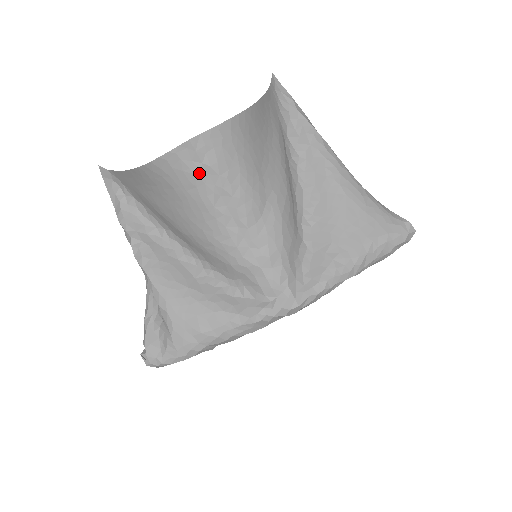
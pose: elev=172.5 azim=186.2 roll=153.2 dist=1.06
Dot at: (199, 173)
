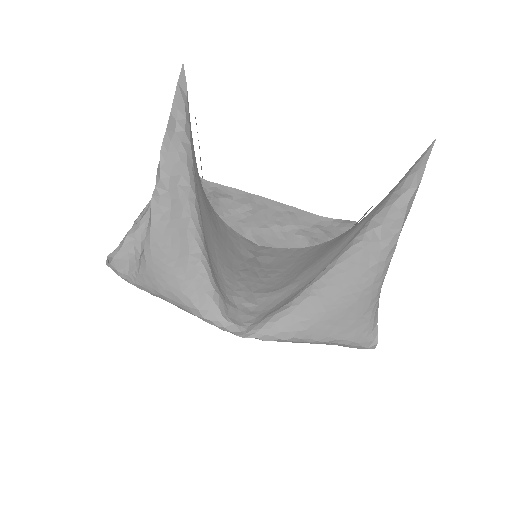
Dot at: (246, 257)
